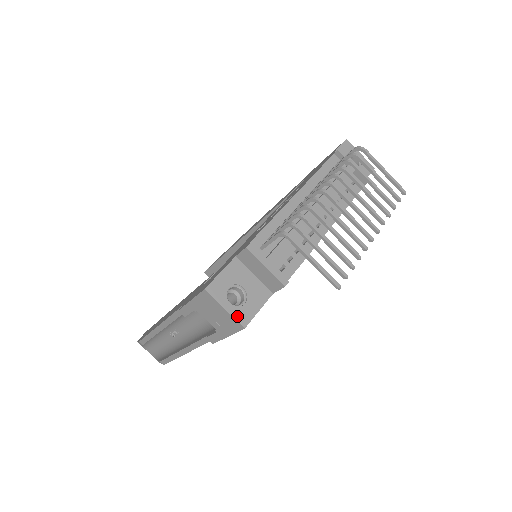
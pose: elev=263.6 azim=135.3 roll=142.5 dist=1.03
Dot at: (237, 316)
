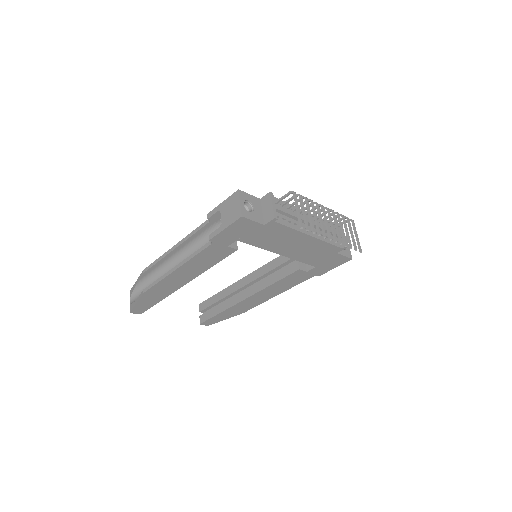
Dot at: (243, 210)
